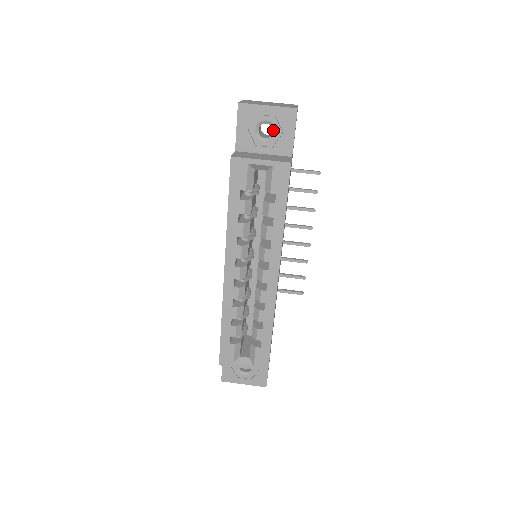
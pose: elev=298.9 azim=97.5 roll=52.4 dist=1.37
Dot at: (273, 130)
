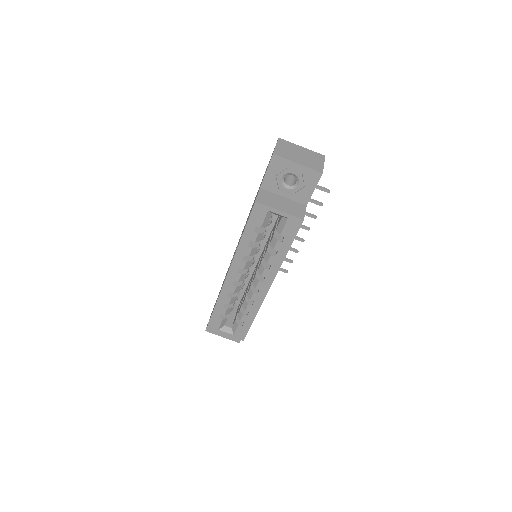
Dot at: (297, 182)
